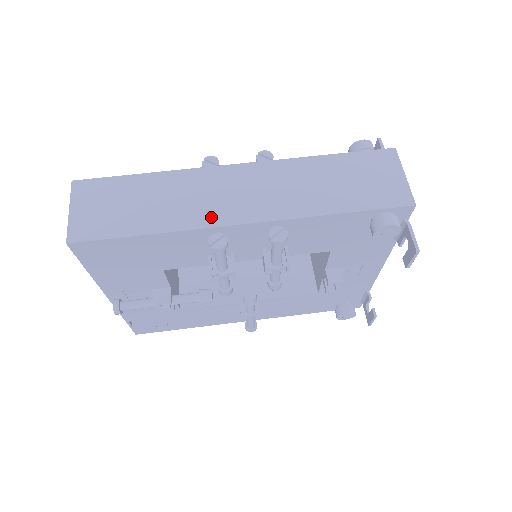
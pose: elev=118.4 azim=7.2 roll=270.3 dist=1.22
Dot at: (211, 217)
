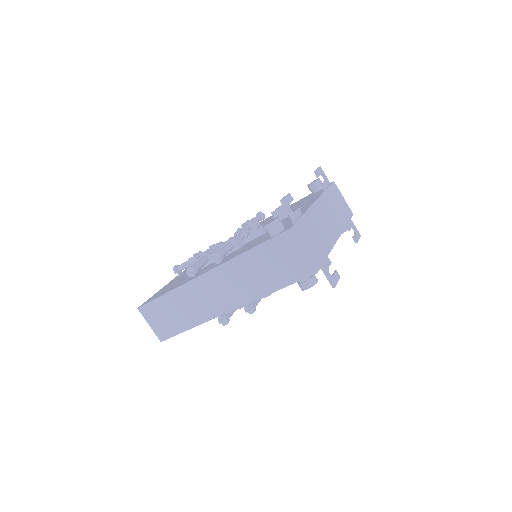
Dot at: (211, 312)
